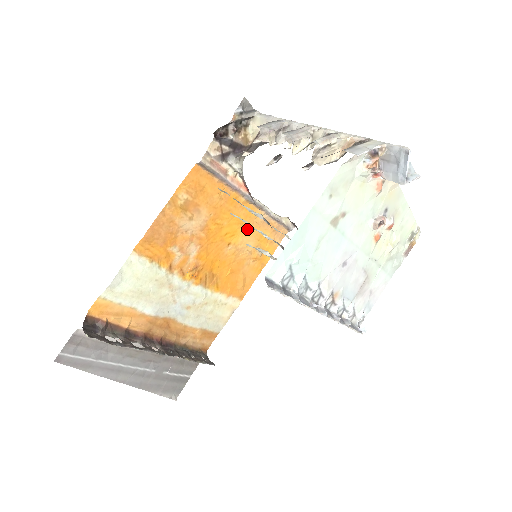
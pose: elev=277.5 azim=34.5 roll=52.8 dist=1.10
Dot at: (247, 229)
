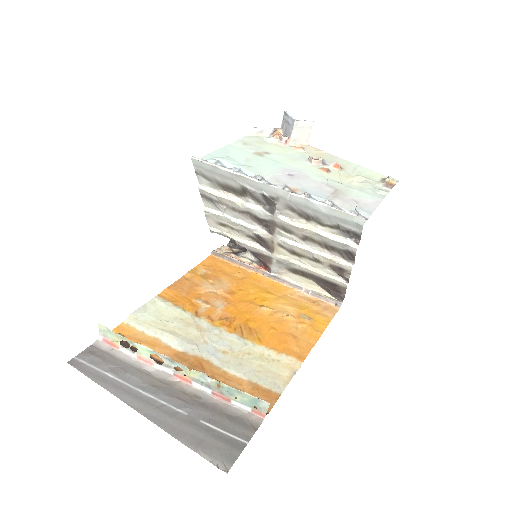
Dot at: (280, 299)
